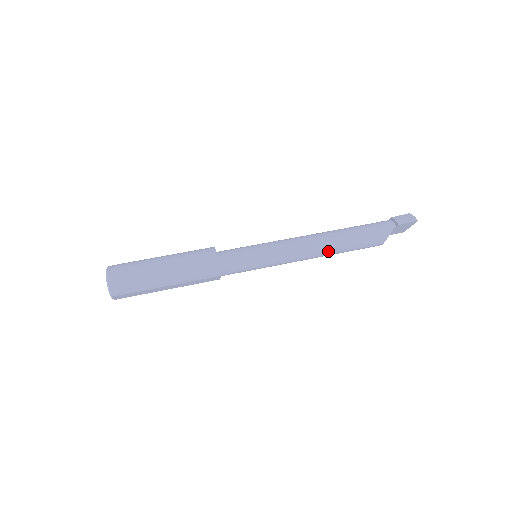
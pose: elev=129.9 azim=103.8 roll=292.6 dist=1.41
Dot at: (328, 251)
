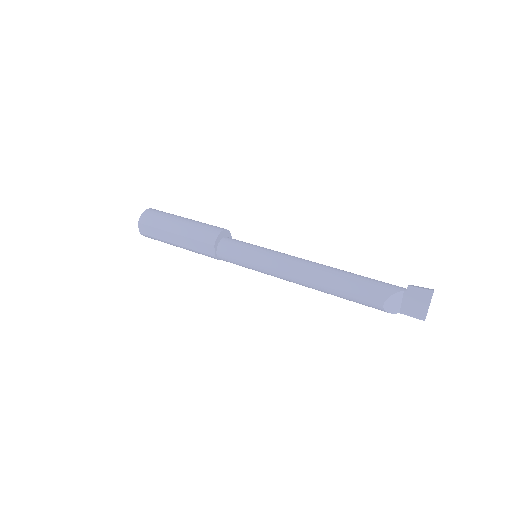
Dot at: (319, 277)
